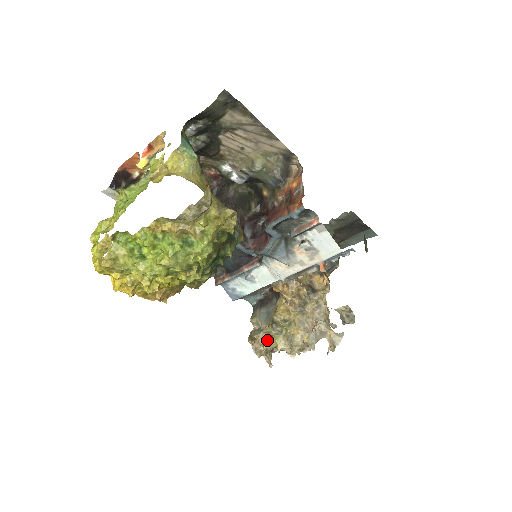
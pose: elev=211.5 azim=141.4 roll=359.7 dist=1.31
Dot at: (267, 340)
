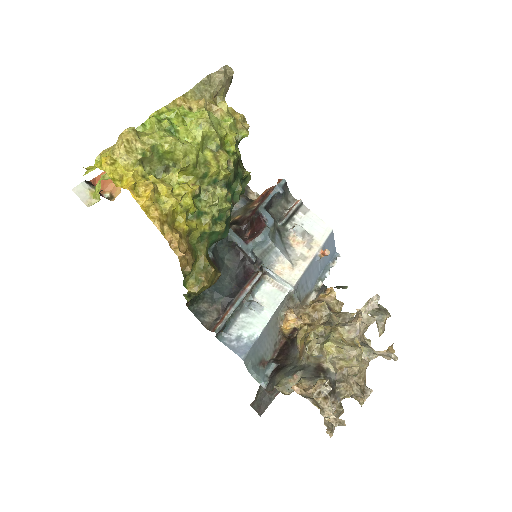
Dot at: (315, 380)
